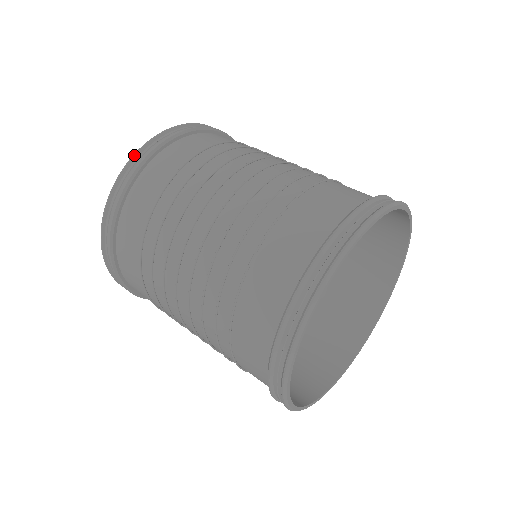
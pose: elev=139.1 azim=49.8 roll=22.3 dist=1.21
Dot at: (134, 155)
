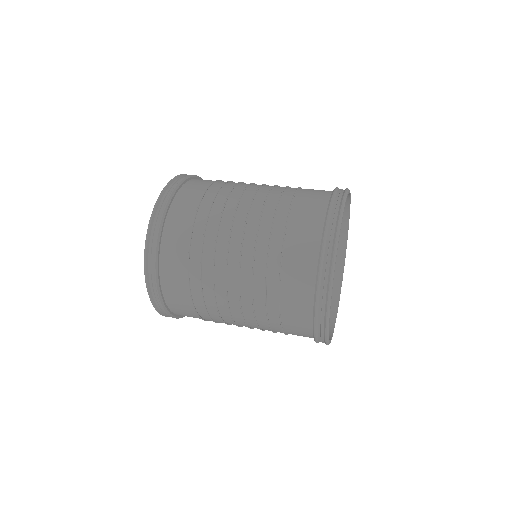
Dot at: (171, 181)
